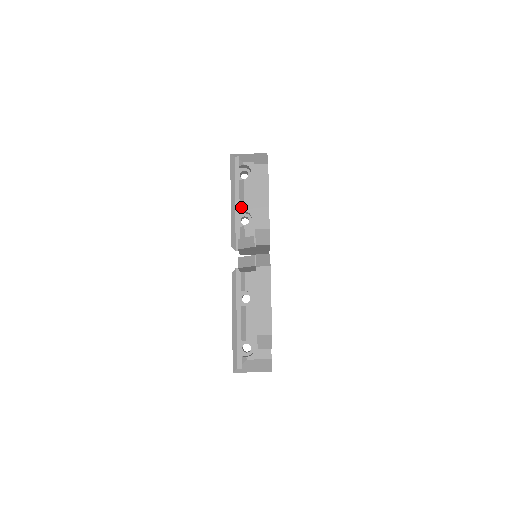
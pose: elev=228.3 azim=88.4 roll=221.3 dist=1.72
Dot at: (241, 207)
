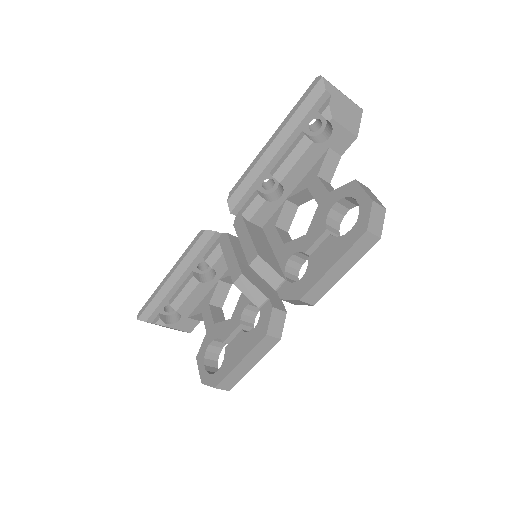
Dot at: (280, 173)
